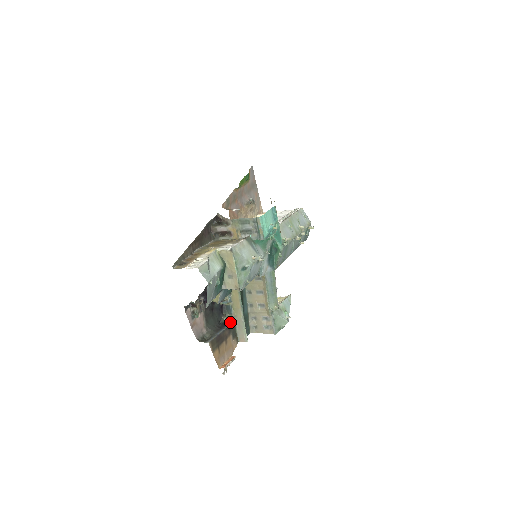
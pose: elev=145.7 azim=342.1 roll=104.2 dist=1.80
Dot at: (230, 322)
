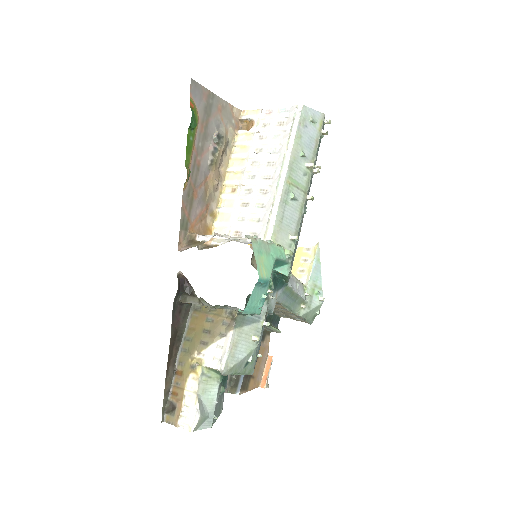
Dot at: occluded
